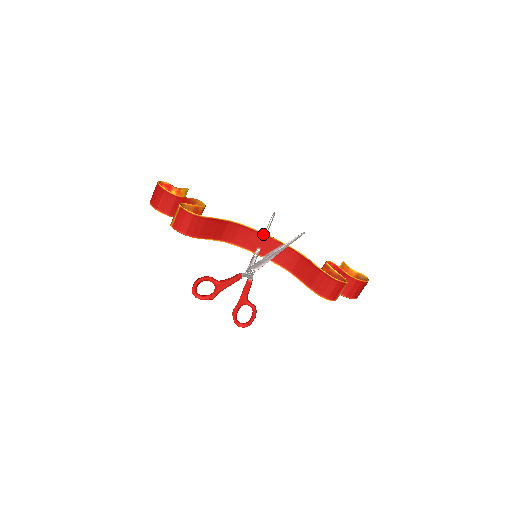
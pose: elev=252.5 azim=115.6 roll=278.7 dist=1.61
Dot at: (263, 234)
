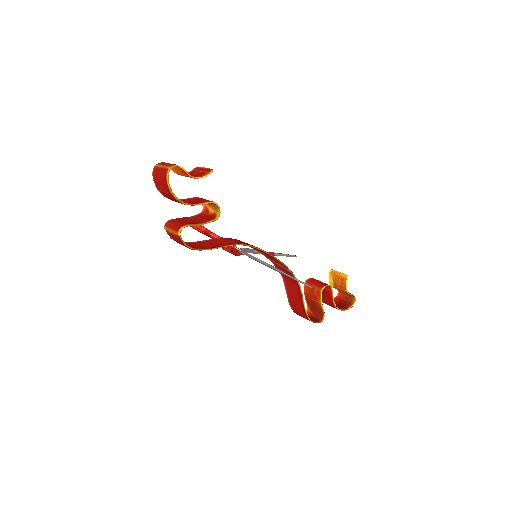
Dot at: (272, 257)
